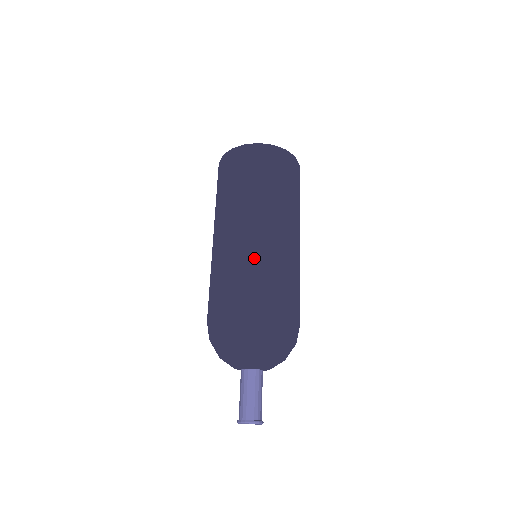
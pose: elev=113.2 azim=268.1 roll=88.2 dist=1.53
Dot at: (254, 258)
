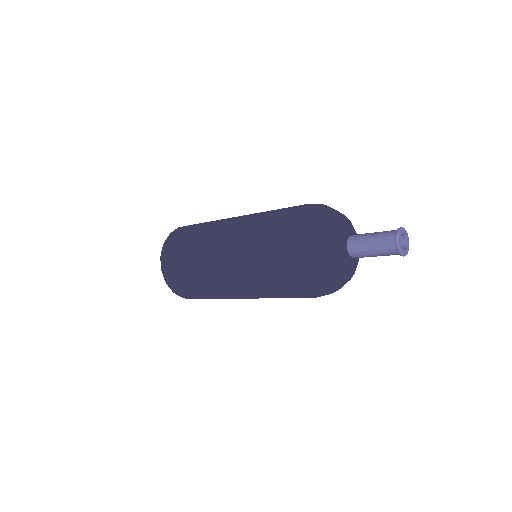
Dot at: (257, 213)
